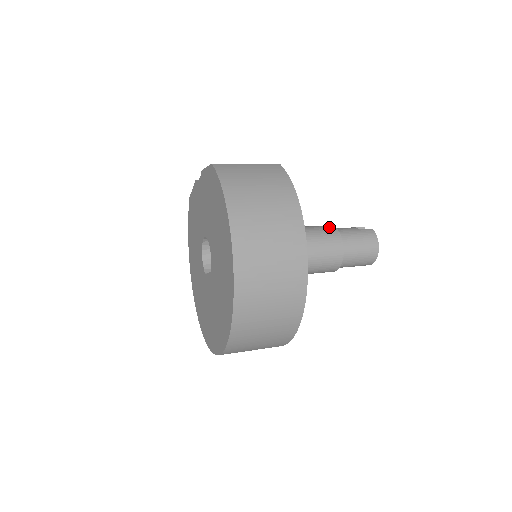
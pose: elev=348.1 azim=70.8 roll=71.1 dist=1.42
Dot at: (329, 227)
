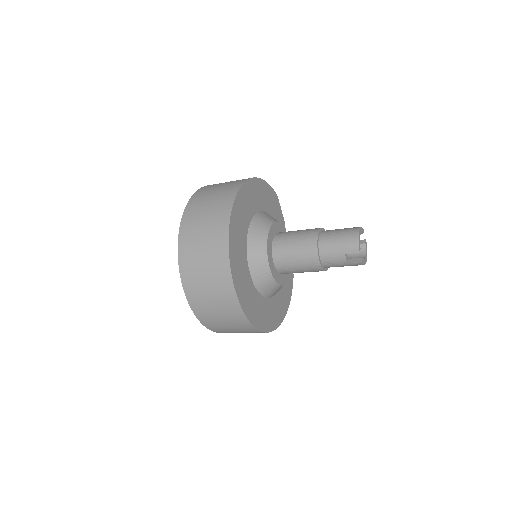
Dot at: occluded
